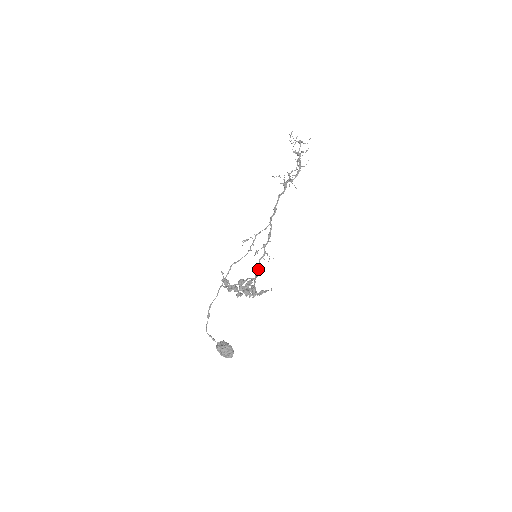
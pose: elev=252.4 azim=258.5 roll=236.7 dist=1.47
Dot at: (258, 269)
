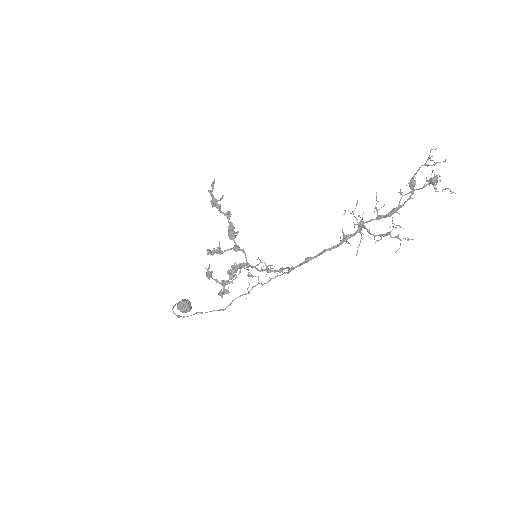
Dot at: (250, 266)
